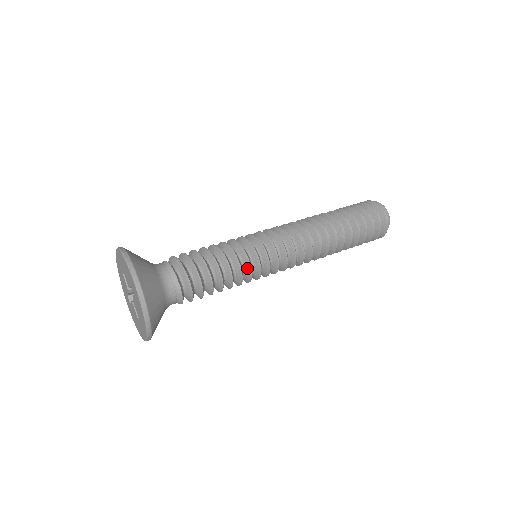
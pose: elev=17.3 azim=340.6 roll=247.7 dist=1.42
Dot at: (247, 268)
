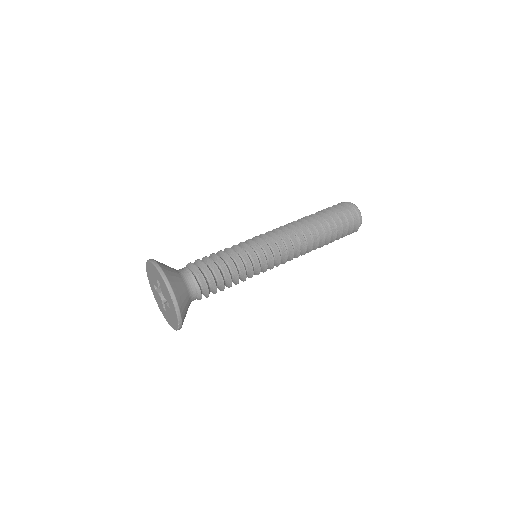
Dot at: (250, 276)
